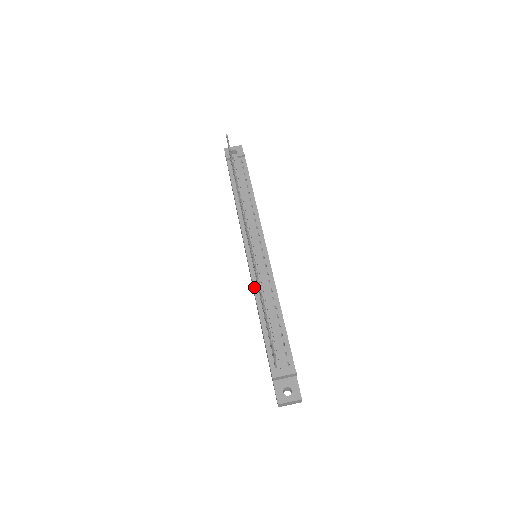
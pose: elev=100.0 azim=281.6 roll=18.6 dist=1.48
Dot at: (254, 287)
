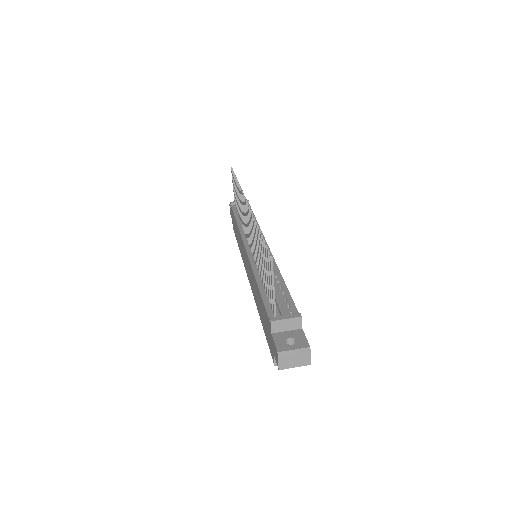
Dot at: (252, 266)
